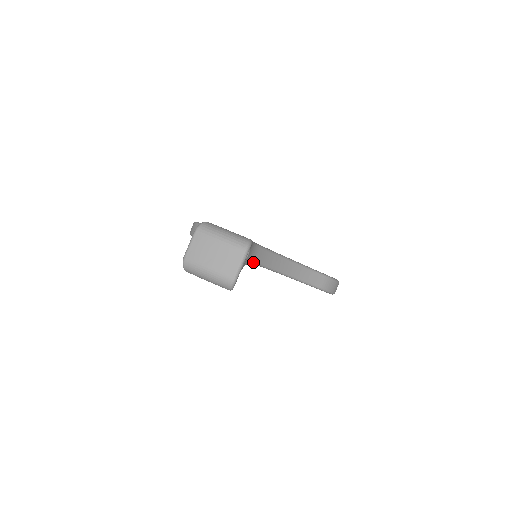
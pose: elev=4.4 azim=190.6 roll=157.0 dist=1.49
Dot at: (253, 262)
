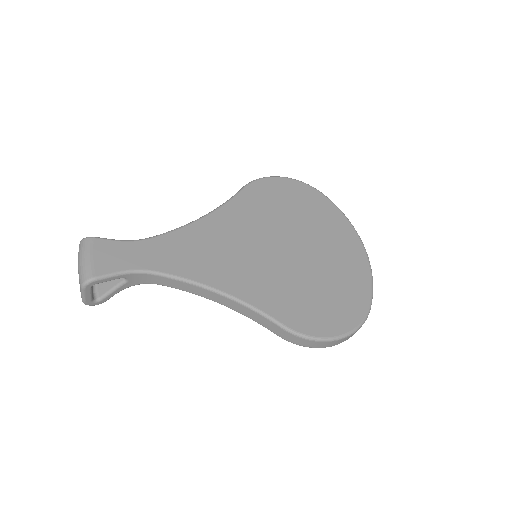
Dot at: (154, 283)
